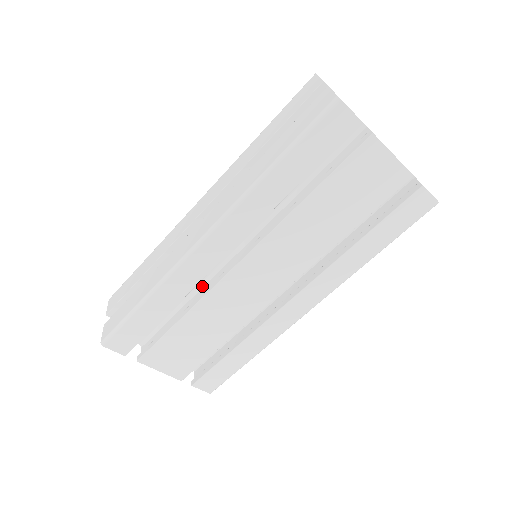
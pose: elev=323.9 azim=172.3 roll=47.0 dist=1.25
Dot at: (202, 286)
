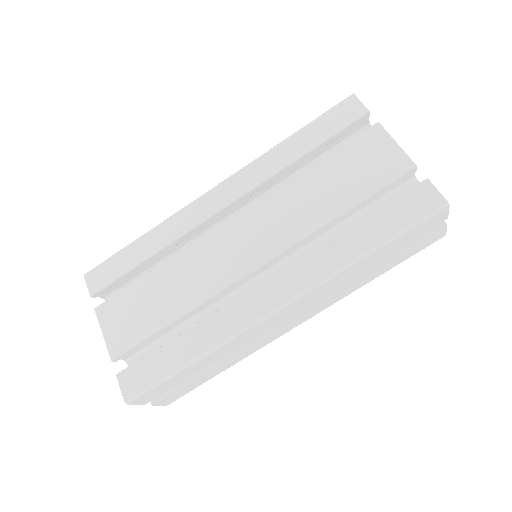
Dot at: occluded
